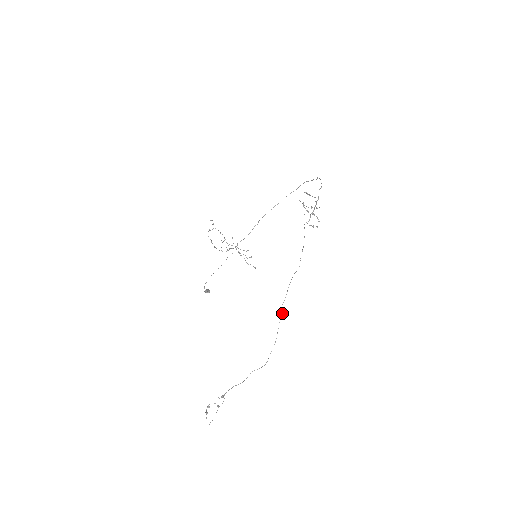
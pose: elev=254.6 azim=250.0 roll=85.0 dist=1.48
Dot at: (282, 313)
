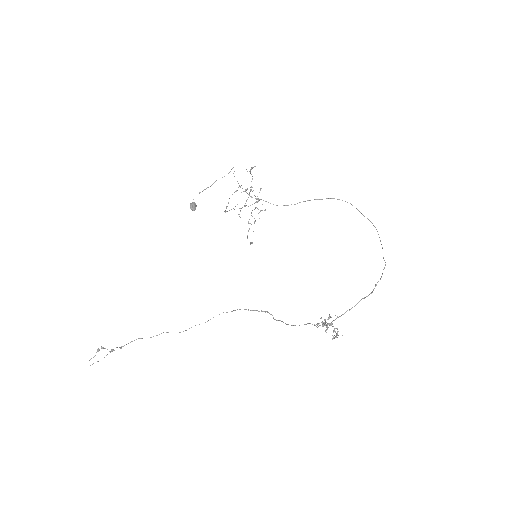
Dot at: (232, 311)
